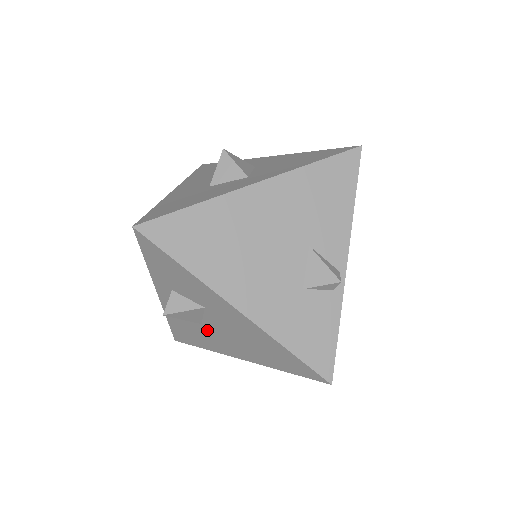
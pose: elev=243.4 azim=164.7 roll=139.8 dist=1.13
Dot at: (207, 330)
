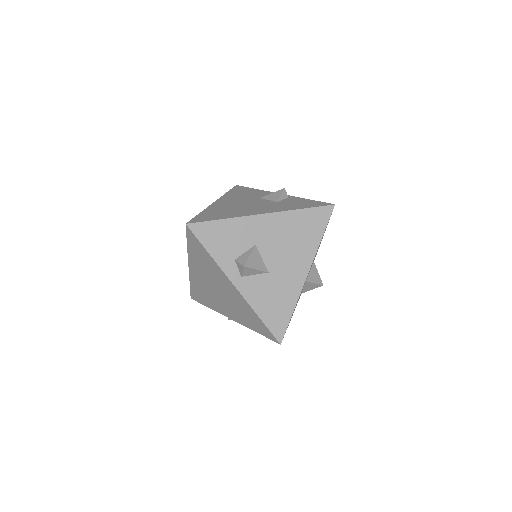
Dot at: (275, 274)
